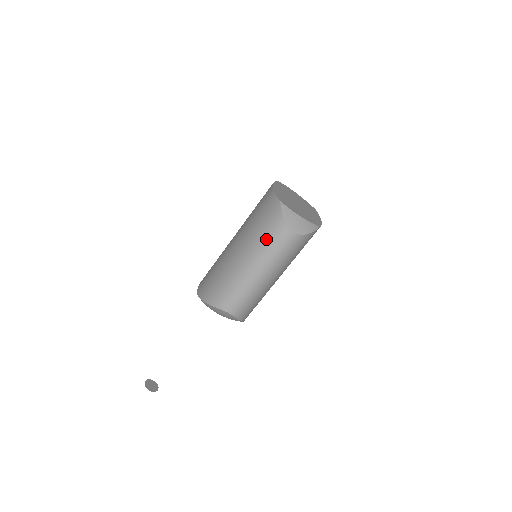
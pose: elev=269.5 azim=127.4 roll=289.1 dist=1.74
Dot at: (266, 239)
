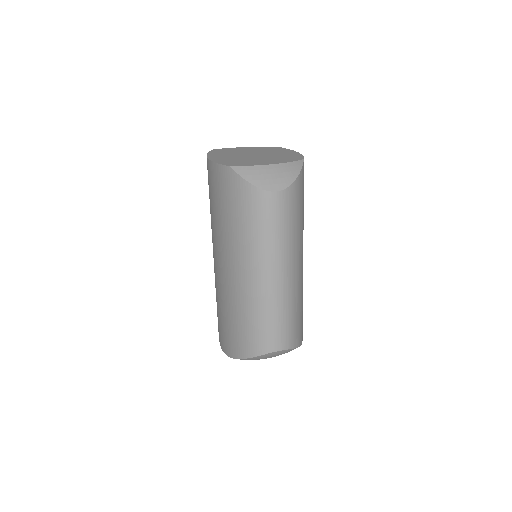
Dot at: (249, 227)
